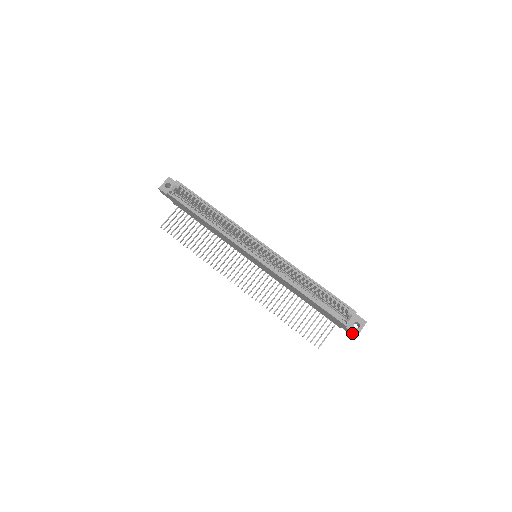
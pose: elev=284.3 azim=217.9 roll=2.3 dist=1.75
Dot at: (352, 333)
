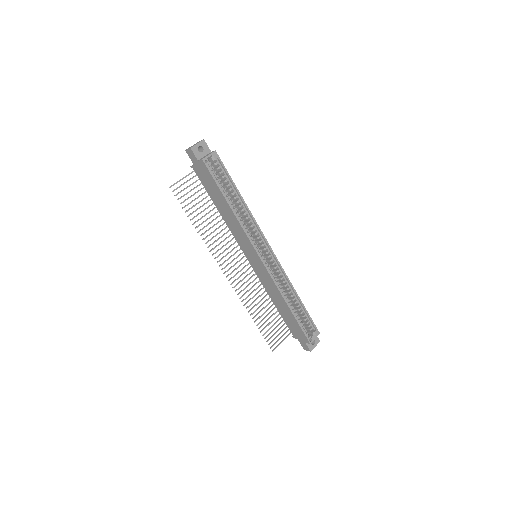
Dot at: (307, 348)
